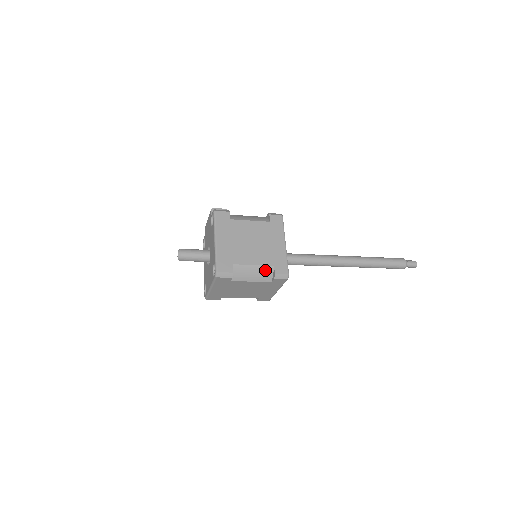
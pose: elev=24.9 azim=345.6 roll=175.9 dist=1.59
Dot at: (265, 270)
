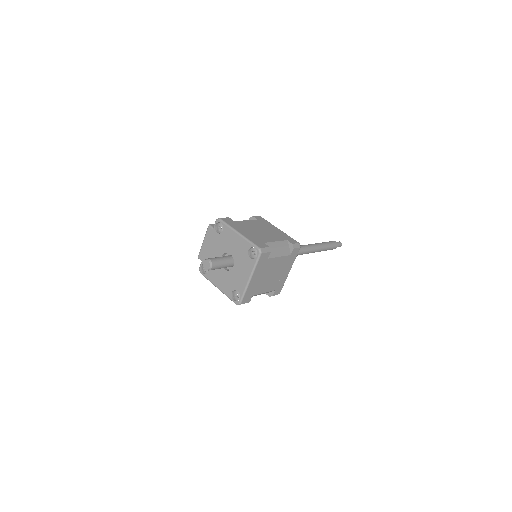
Dot at: (284, 245)
